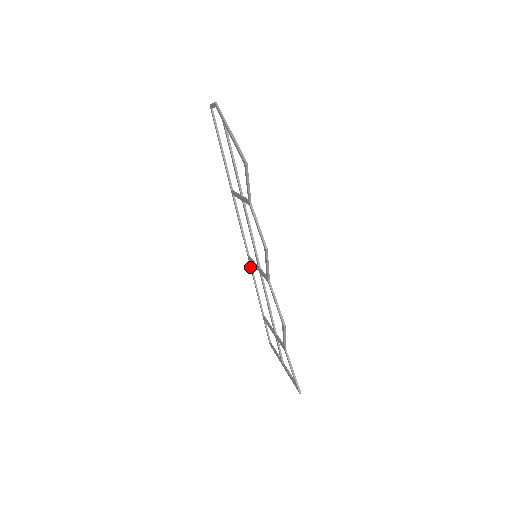
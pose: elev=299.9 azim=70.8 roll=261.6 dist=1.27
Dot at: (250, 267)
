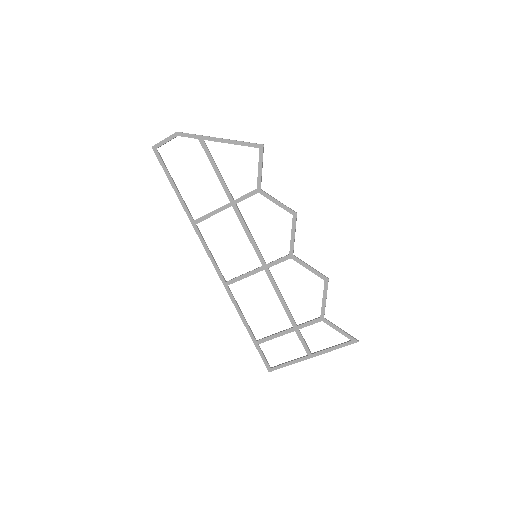
Dot at: (229, 294)
